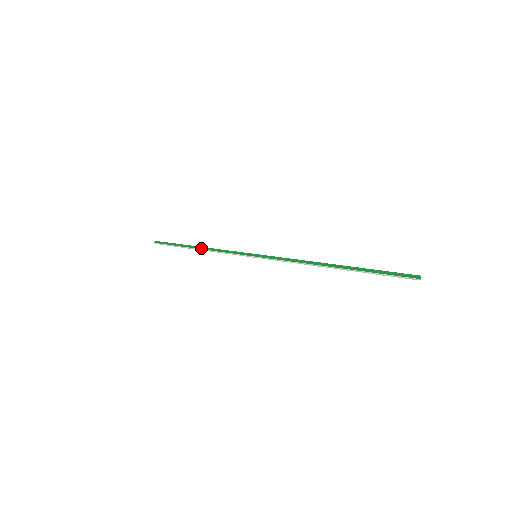
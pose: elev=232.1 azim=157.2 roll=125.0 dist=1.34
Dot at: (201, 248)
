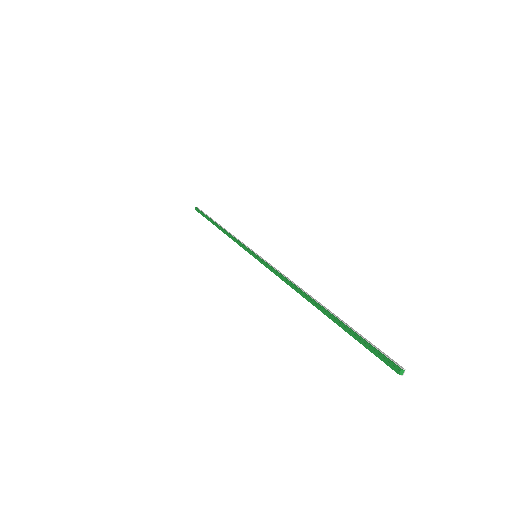
Dot at: (220, 229)
